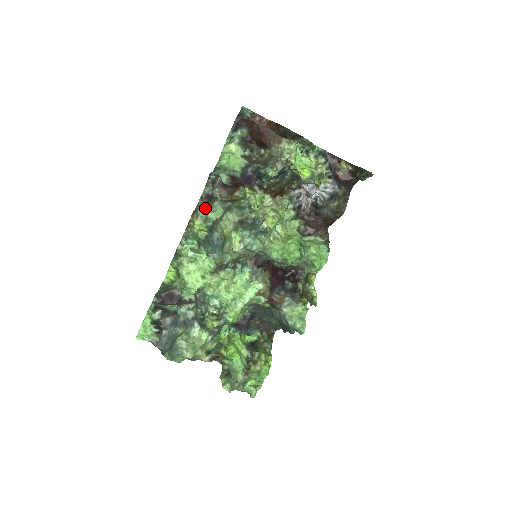
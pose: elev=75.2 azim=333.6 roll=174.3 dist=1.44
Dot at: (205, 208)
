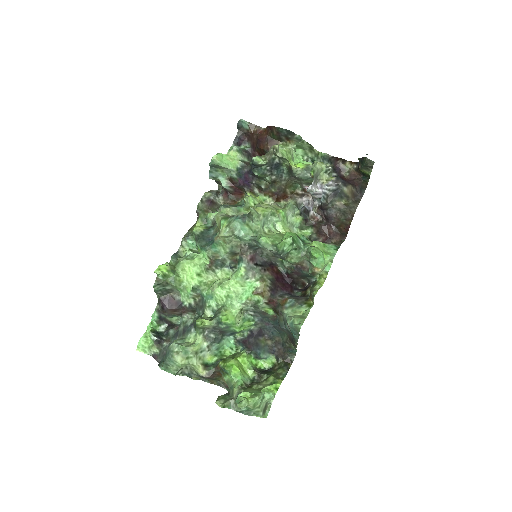
Dot at: (206, 211)
